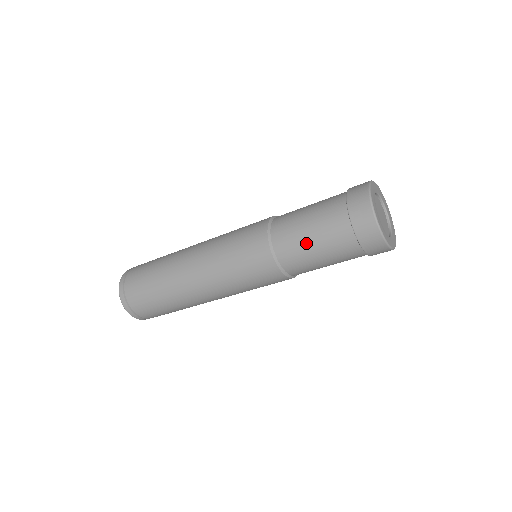
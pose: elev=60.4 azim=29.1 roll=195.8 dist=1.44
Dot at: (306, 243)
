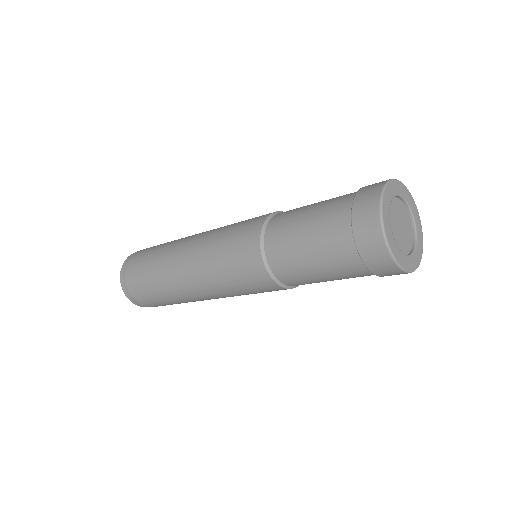
Dot at: (298, 228)
